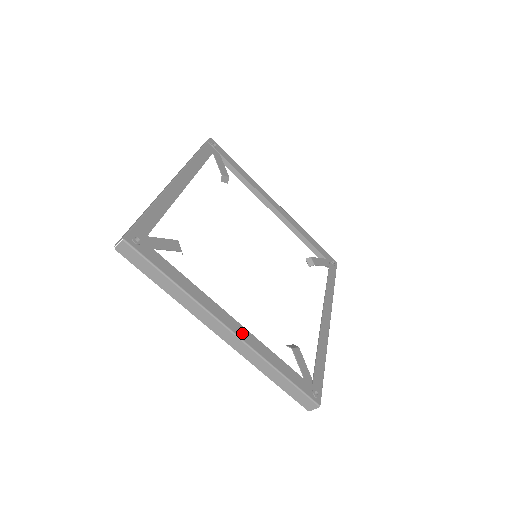
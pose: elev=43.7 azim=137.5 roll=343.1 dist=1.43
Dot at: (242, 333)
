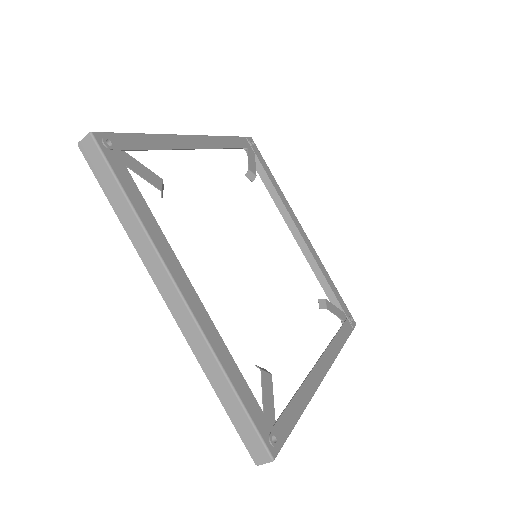
Dot at: (197, 309)
